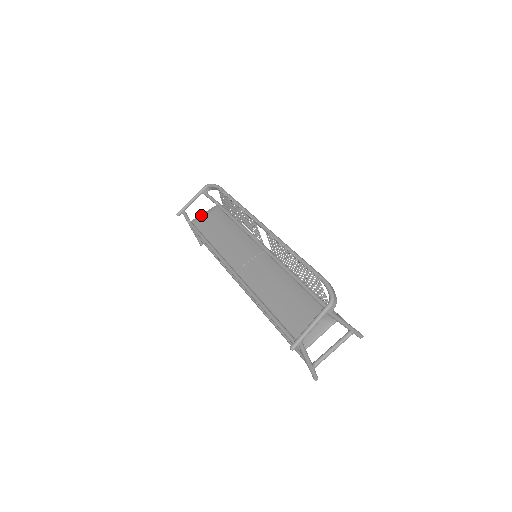
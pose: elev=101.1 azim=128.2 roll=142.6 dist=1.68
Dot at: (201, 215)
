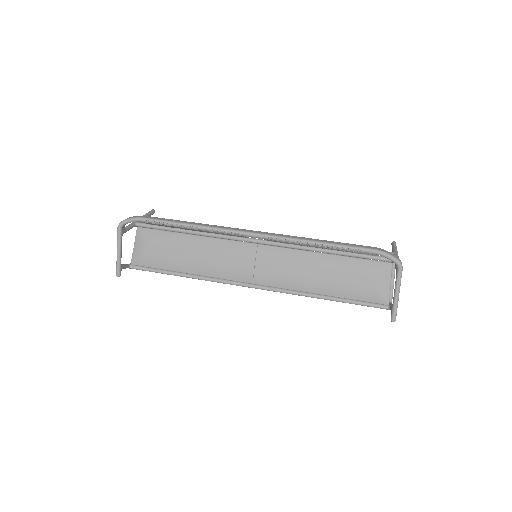
Dot at: (135, 251)
